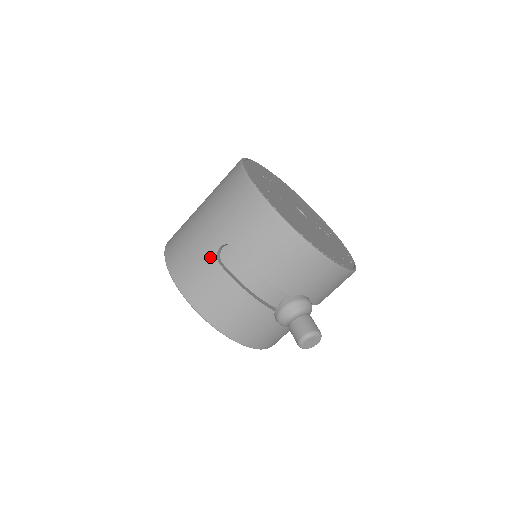
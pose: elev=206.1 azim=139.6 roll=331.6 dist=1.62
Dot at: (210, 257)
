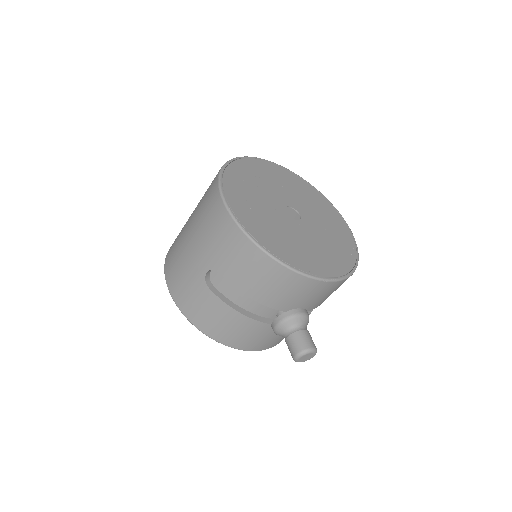
Dot at: (200, 281)
